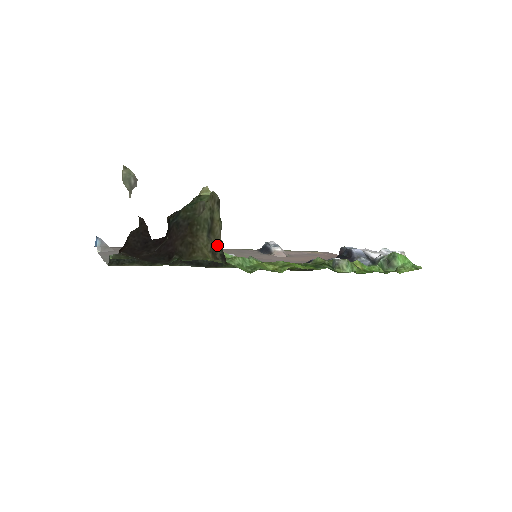
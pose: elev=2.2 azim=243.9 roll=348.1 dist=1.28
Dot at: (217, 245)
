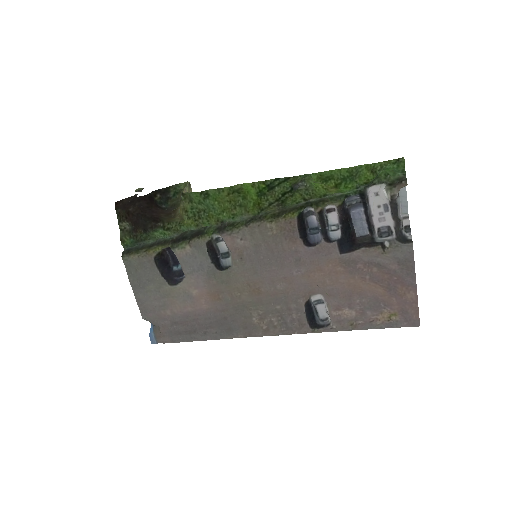
Dot at: occluded
